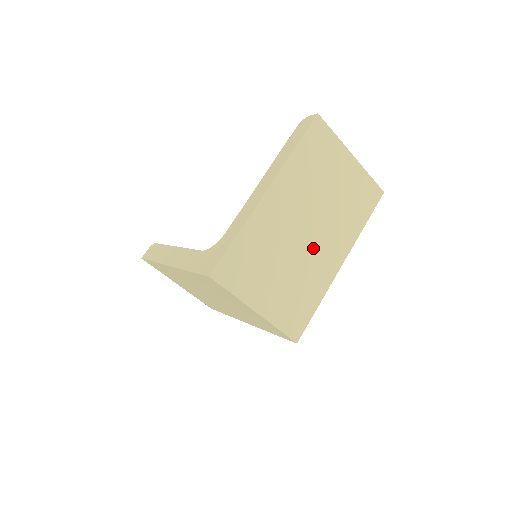
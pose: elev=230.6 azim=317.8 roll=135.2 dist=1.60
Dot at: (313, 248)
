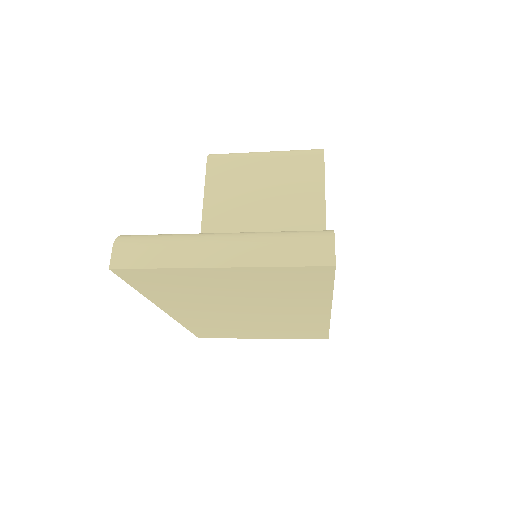
Dot at: (272, 316)
